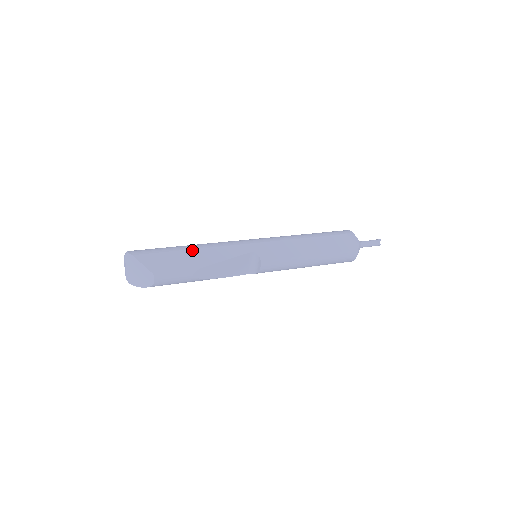
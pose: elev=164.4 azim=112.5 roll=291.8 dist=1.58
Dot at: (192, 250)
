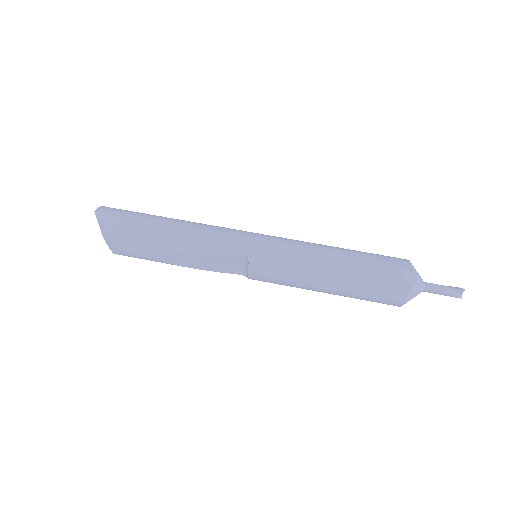
Dot at: (166, 227)
